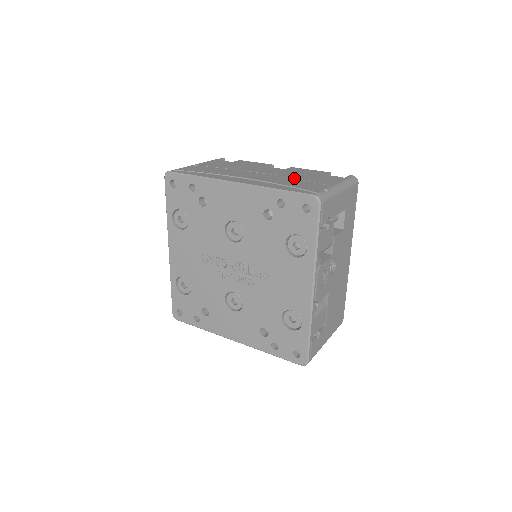
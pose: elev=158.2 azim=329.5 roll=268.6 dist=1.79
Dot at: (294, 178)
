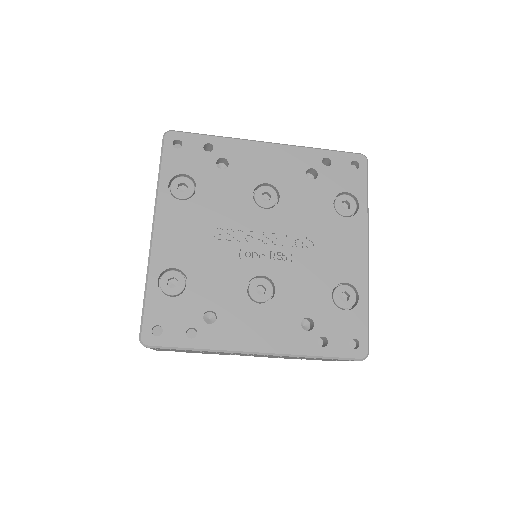
Dot at: occluded
